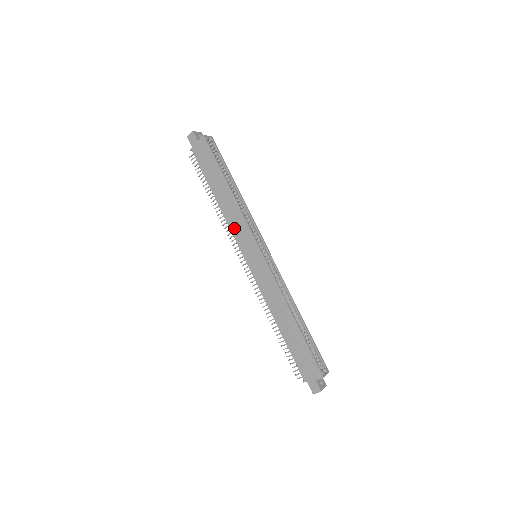
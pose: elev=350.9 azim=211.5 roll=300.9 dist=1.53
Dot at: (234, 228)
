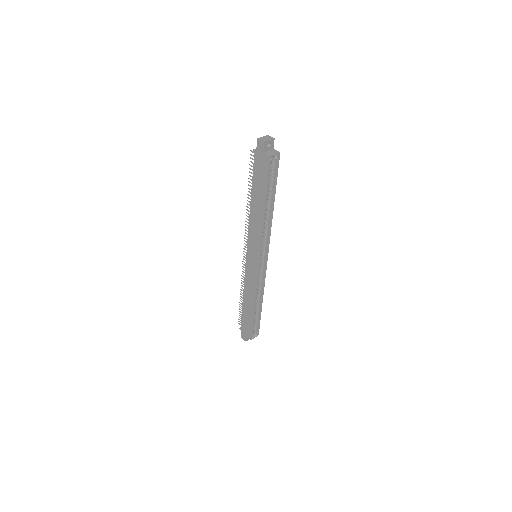
Dot at: (251, 232)
